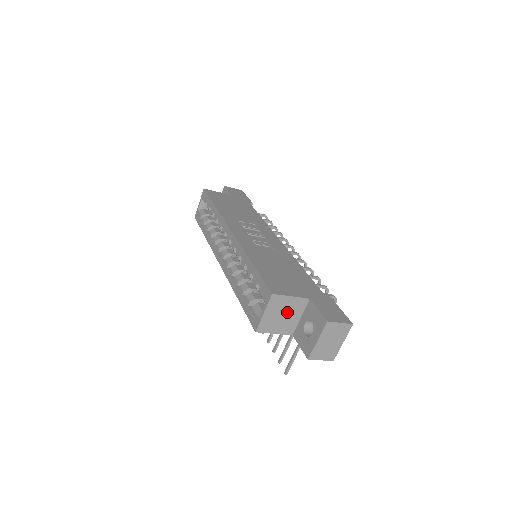
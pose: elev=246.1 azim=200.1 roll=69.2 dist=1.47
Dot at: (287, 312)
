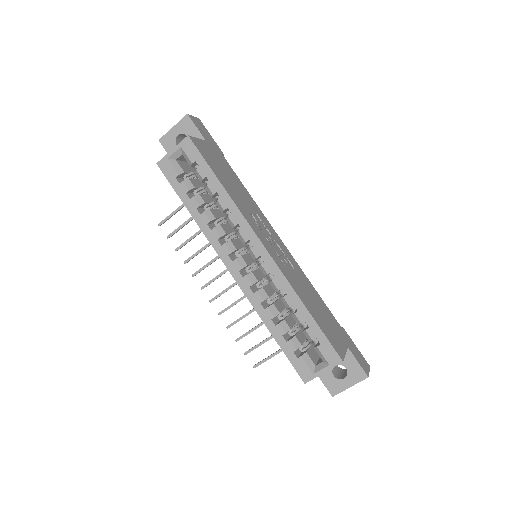
Dot at: occluded
